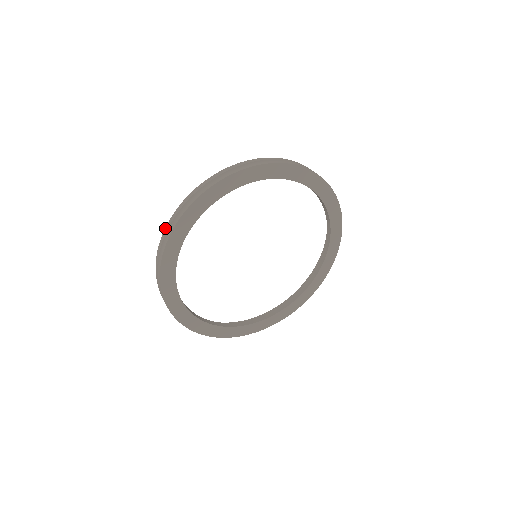
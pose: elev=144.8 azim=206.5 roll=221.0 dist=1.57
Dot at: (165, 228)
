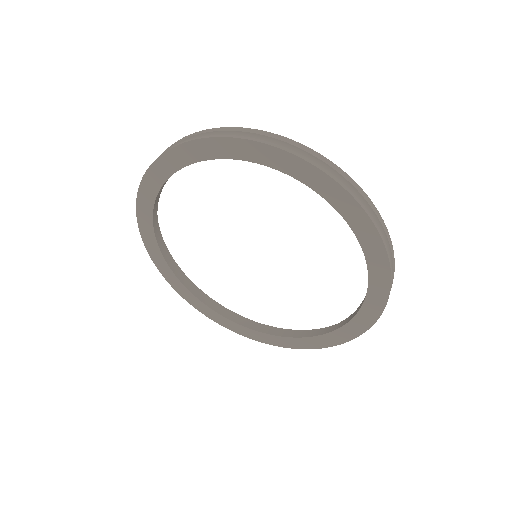
Dot at: (257, 129)
